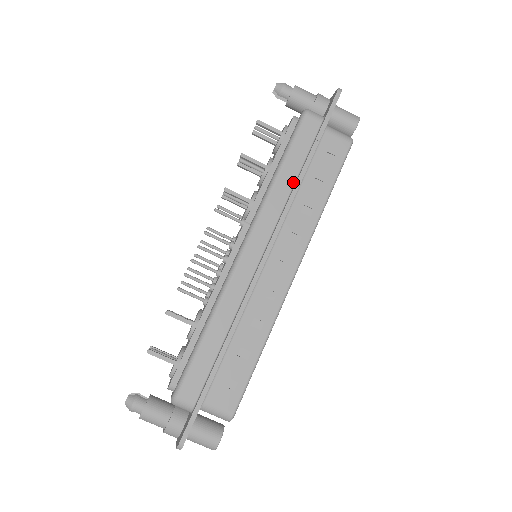
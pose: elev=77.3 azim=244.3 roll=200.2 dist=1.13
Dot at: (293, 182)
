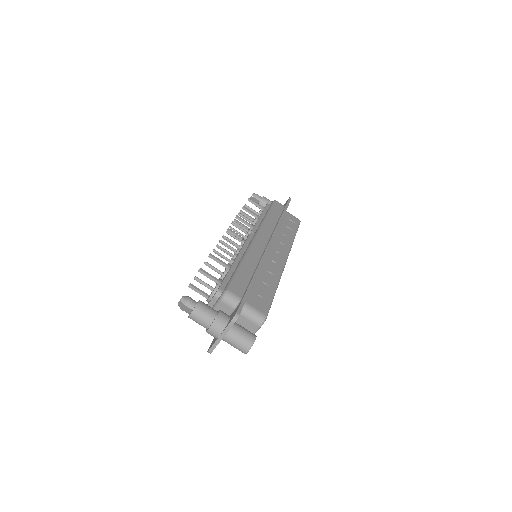
Dot at: (276, 221)
